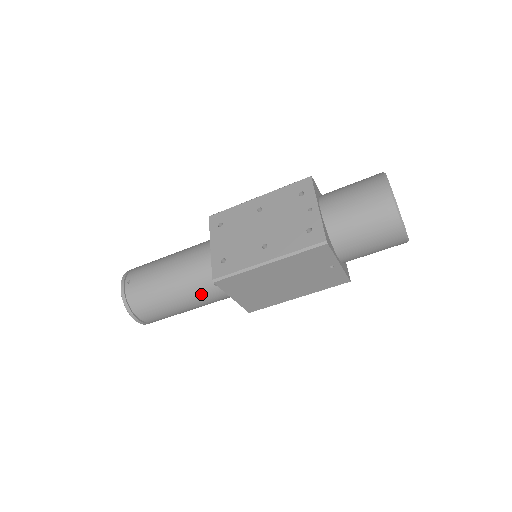
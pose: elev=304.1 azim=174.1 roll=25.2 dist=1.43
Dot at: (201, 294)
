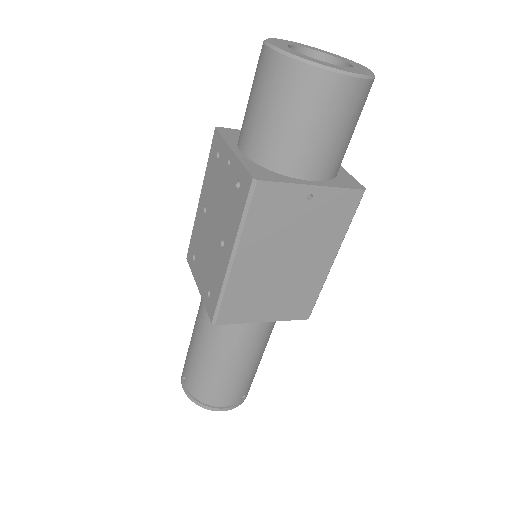
Dot at: (236, 341)
